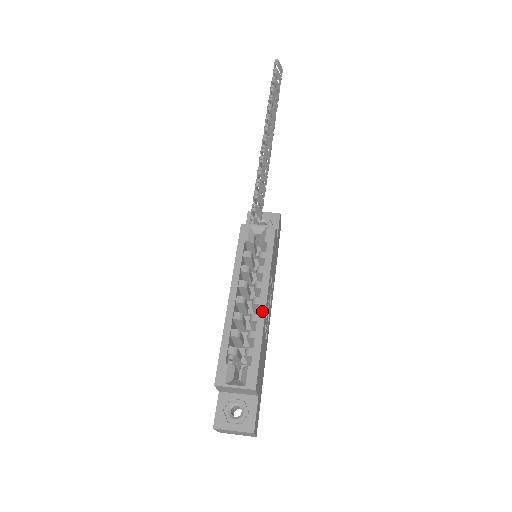
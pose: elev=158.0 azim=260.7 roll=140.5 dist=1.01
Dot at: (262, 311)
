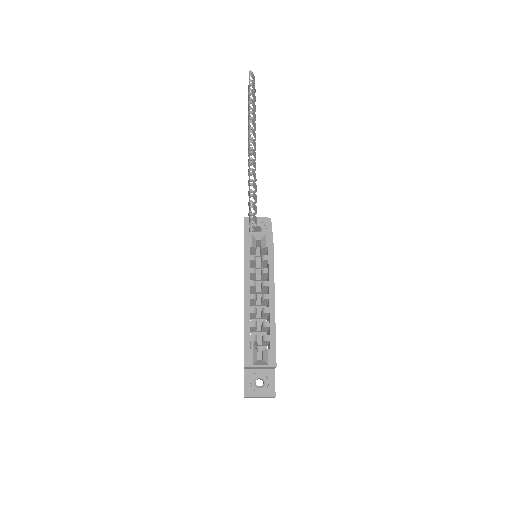
Dot at: (272, 305)
